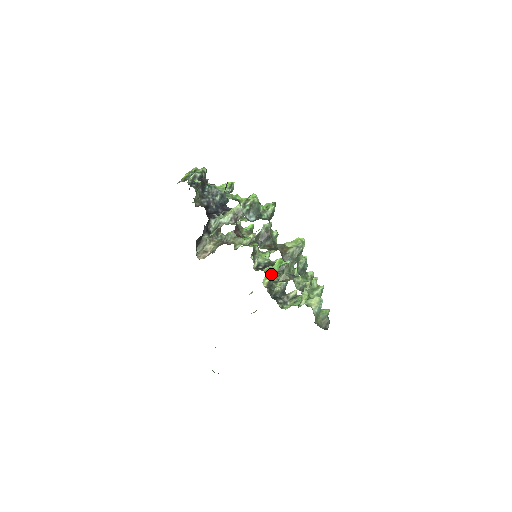
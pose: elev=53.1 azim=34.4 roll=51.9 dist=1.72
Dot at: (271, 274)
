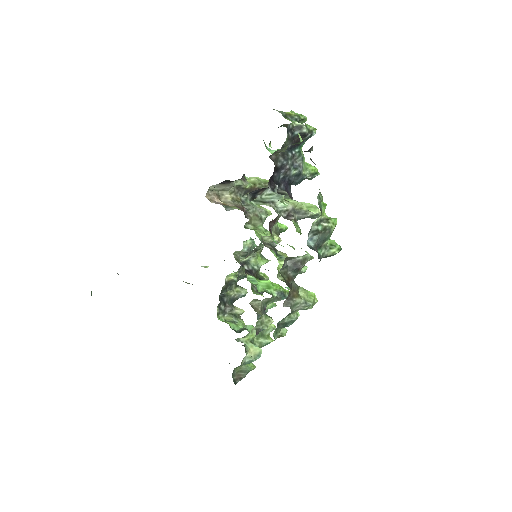
Dot at: (241, 274)
